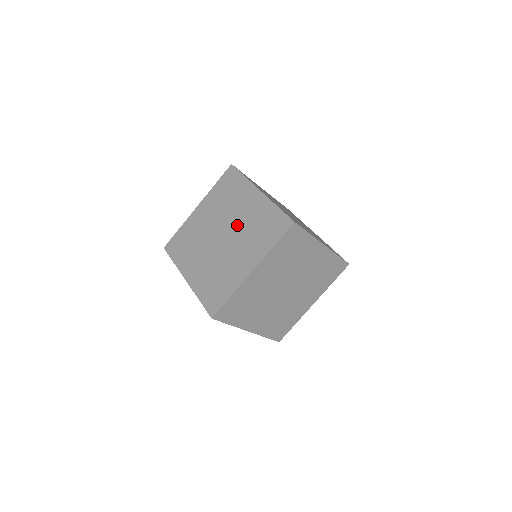
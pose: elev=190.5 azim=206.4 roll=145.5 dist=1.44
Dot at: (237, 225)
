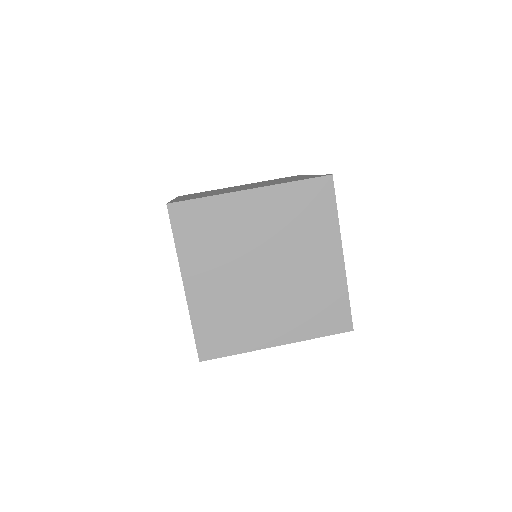
Dot at: occluded
